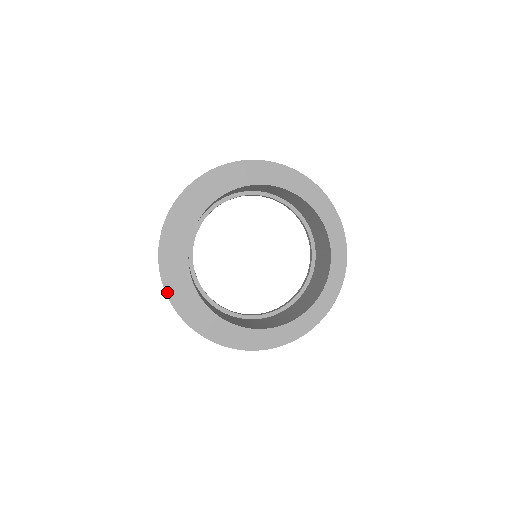
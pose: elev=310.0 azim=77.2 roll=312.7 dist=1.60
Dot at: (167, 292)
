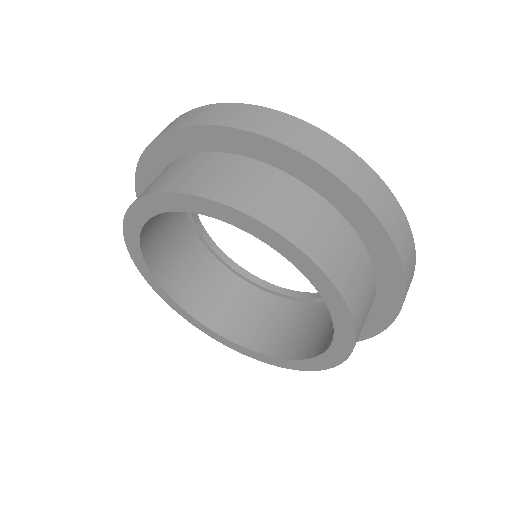
Dot at: (137, 186)
